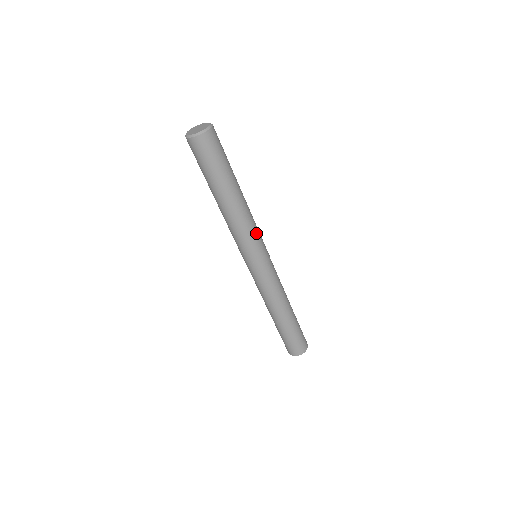
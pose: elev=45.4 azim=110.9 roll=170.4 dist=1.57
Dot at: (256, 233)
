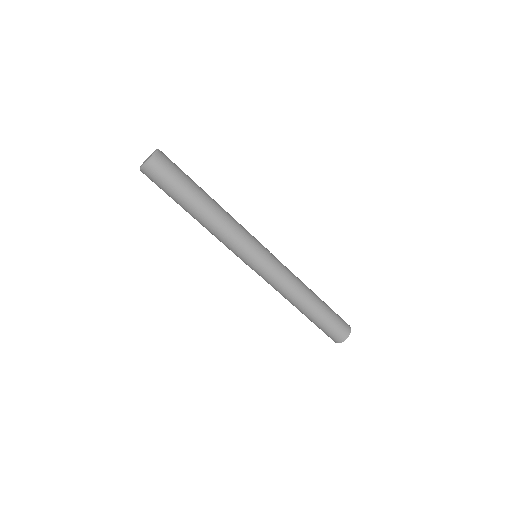
Dot at: (237, 242)
